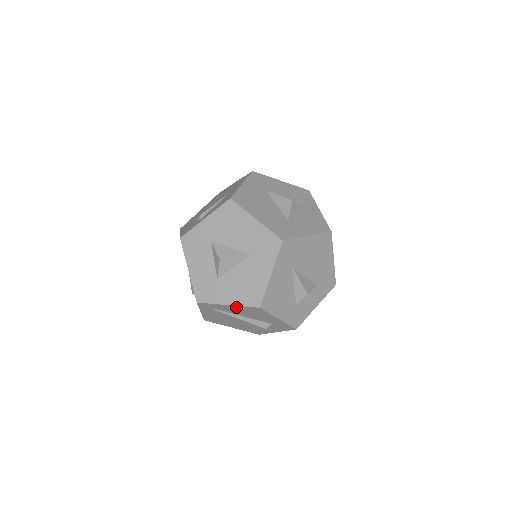
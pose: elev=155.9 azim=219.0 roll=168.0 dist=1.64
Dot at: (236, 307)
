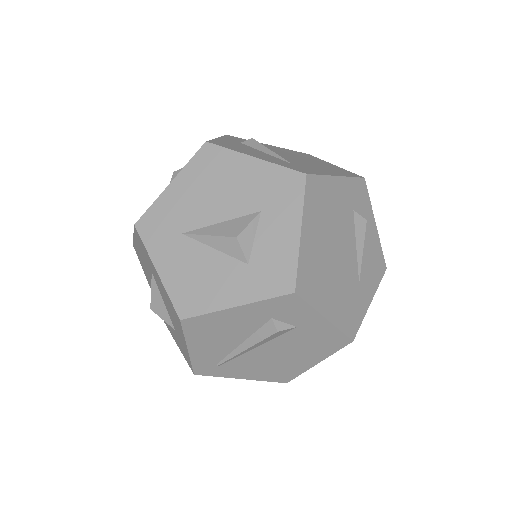
Dot at: (194, 343)
